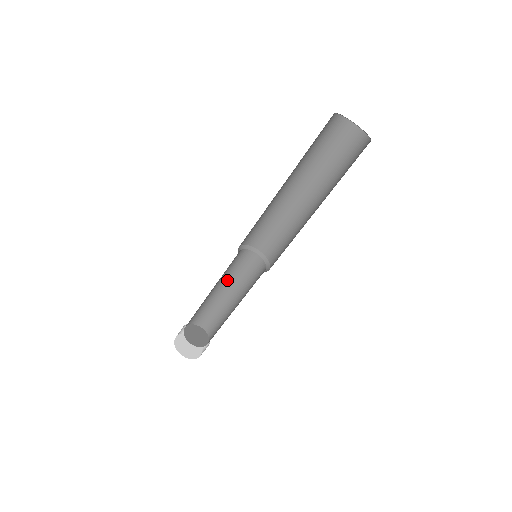
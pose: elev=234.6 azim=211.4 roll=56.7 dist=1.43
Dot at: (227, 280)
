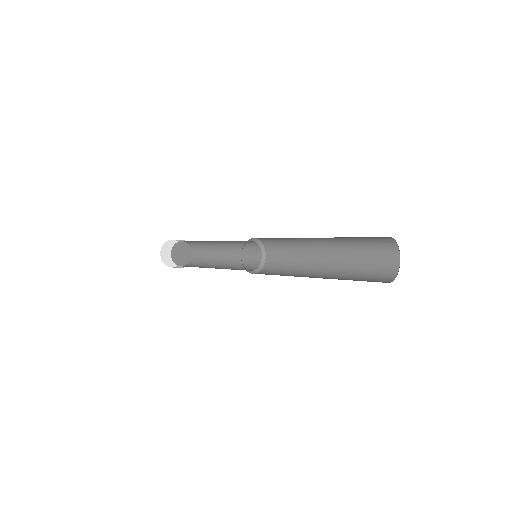
Dot at: (226, 241)
